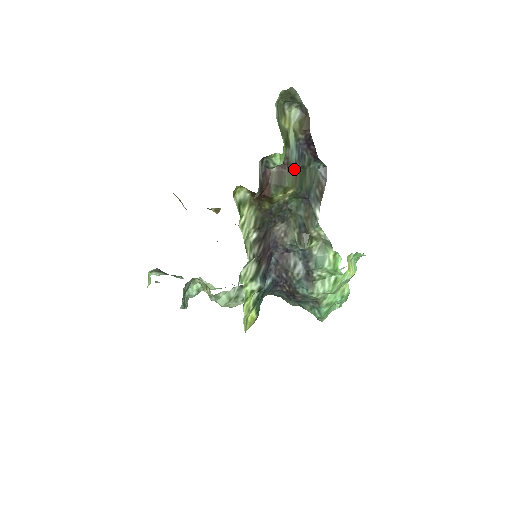
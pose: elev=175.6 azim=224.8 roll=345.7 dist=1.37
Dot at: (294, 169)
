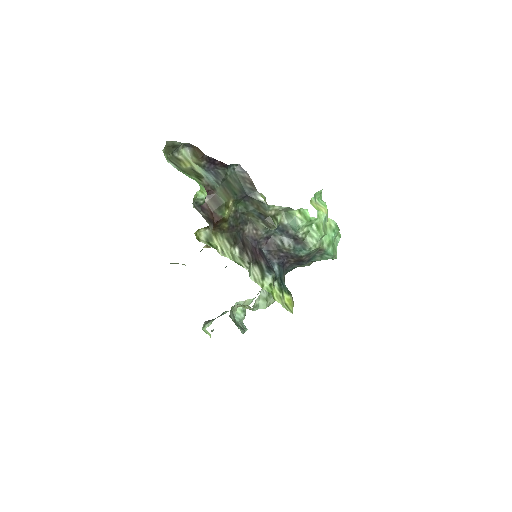
Dot at: (219, 187)
